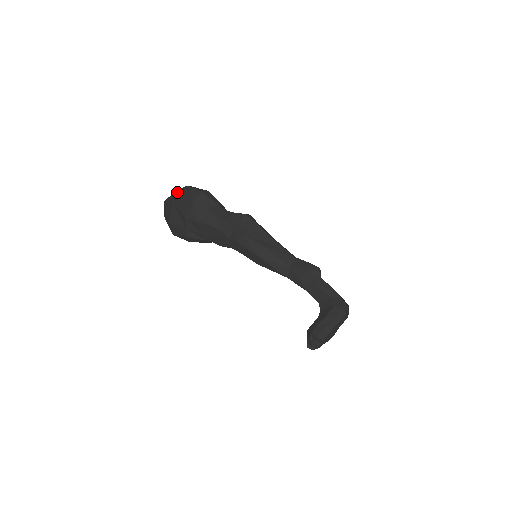
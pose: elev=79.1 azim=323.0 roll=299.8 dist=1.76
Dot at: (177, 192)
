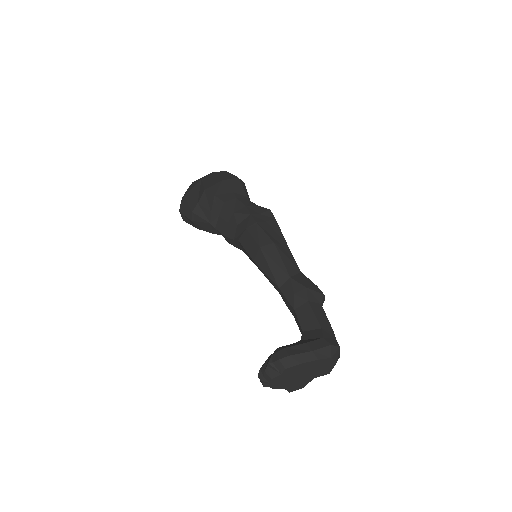
Dot at: (212, 173)
